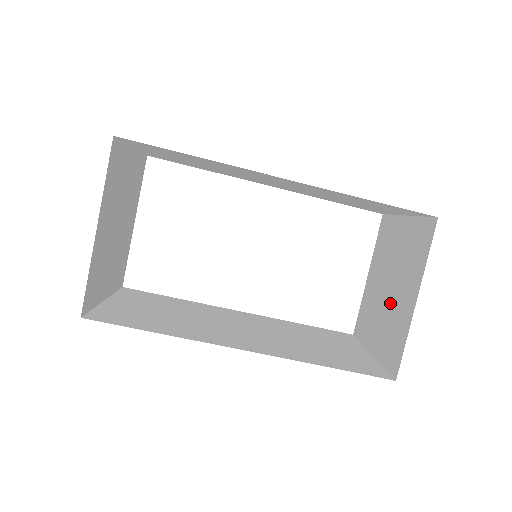
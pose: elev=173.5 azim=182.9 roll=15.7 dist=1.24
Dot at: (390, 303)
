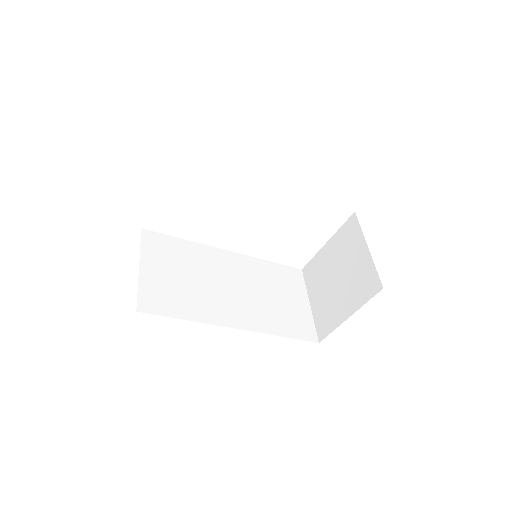
Dot at: (333, 292)
